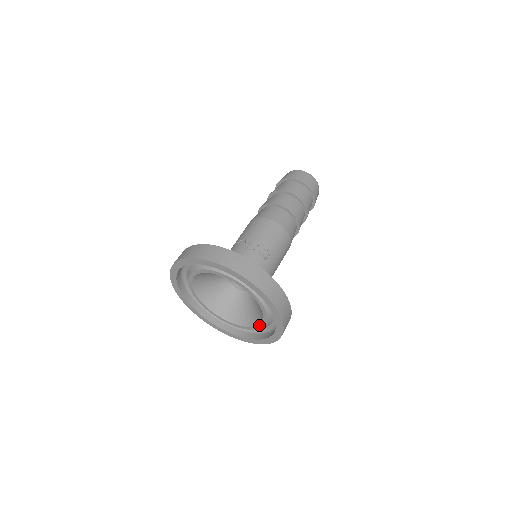
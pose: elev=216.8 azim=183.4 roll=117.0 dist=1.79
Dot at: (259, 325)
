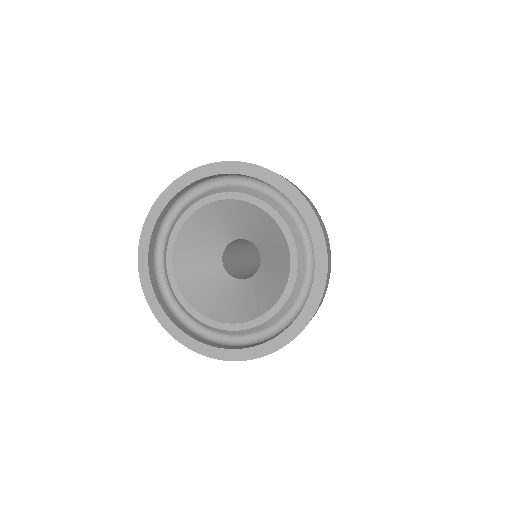
Dot at: (230, 324)
